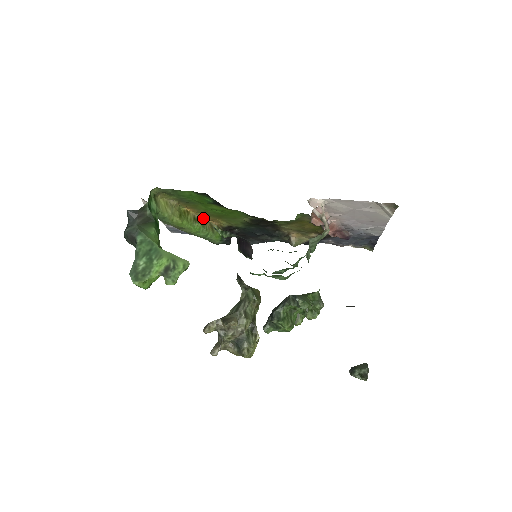
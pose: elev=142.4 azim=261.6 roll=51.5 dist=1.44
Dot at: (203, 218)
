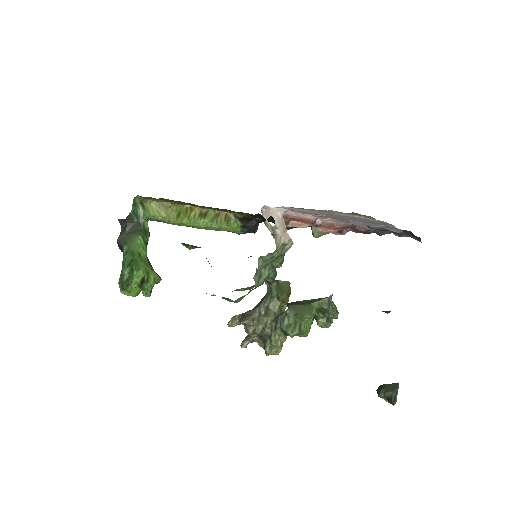
Dot at: (214, 211)
